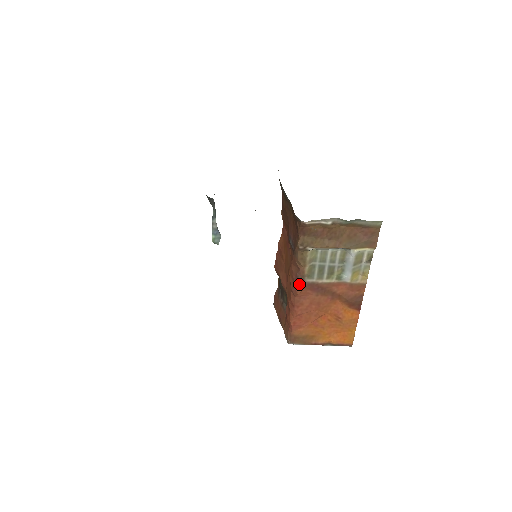
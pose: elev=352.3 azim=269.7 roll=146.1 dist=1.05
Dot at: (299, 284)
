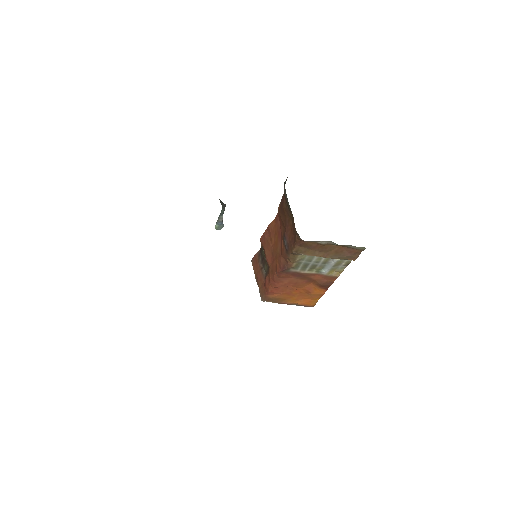
Dot at: (284, 272)
